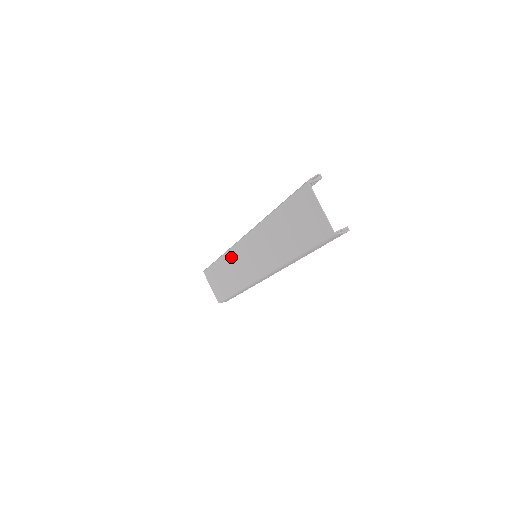
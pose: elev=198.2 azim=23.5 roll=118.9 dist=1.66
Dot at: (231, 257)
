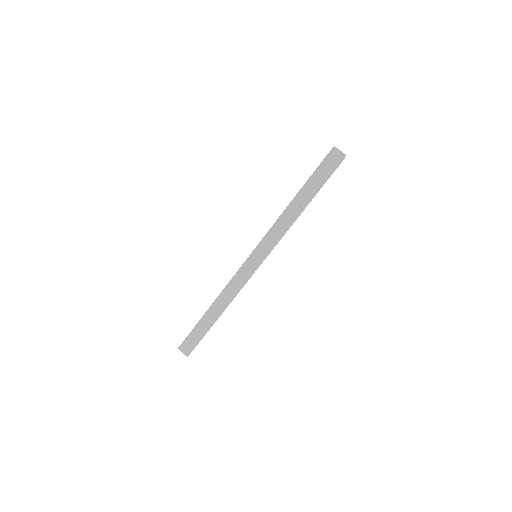
Dot at: occluded
